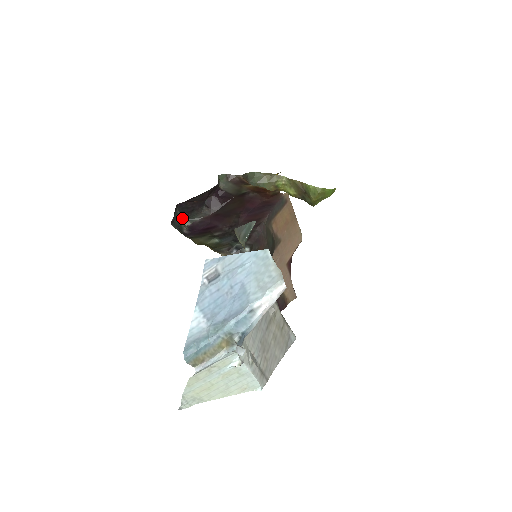
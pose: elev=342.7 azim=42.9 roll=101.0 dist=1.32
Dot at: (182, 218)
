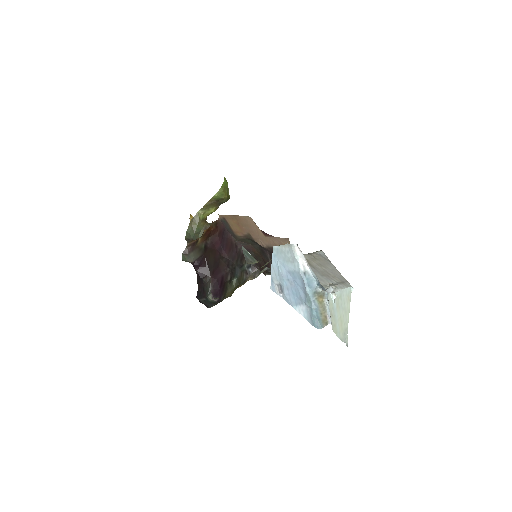
Dot at: occluded
